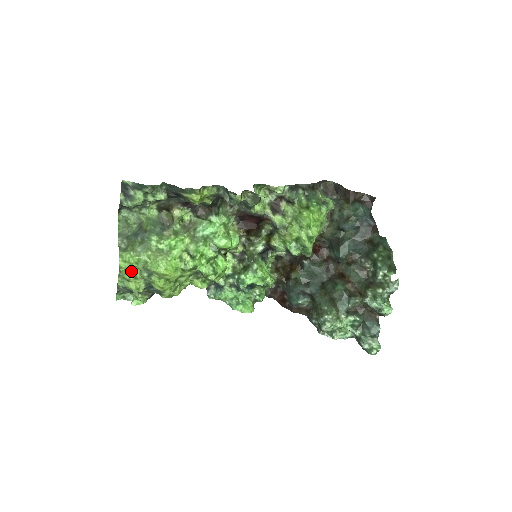
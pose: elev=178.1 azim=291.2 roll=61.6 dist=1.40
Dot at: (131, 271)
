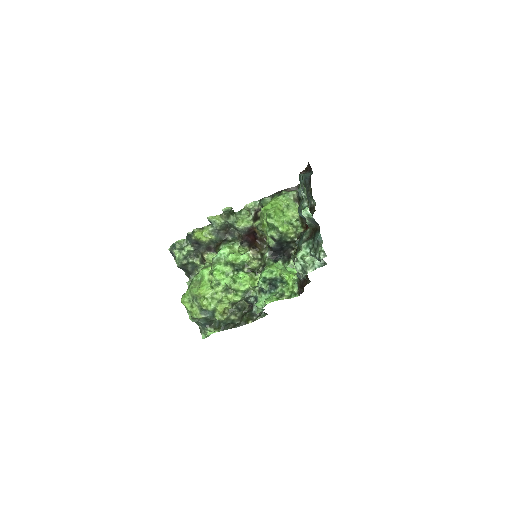
Dot at: (189, 304)
